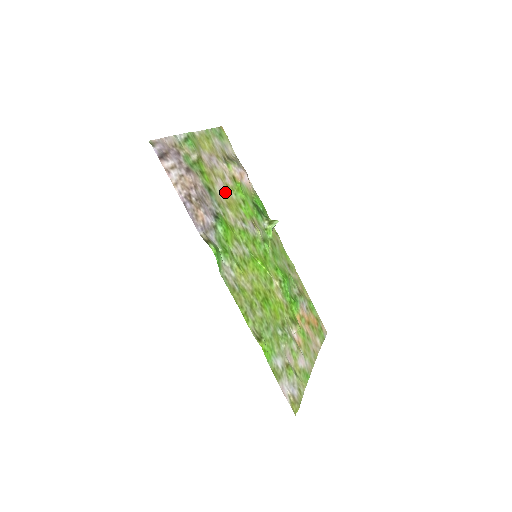
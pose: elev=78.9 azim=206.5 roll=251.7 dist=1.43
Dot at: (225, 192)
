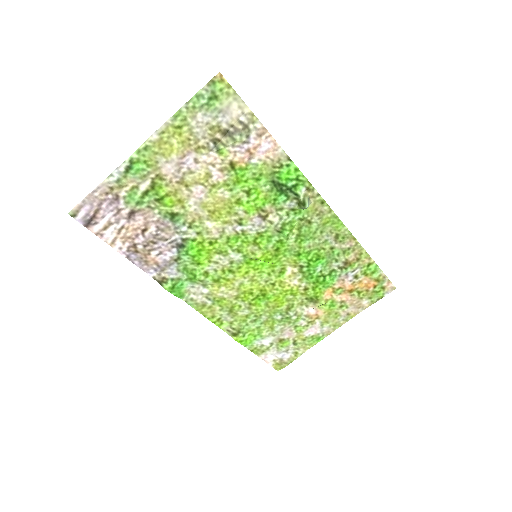
Dot at: (208, 198)
